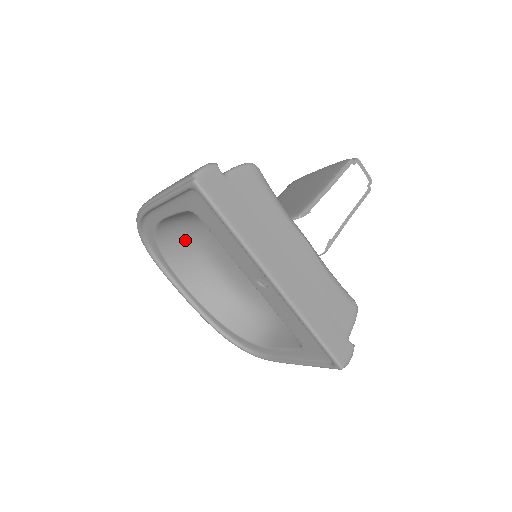
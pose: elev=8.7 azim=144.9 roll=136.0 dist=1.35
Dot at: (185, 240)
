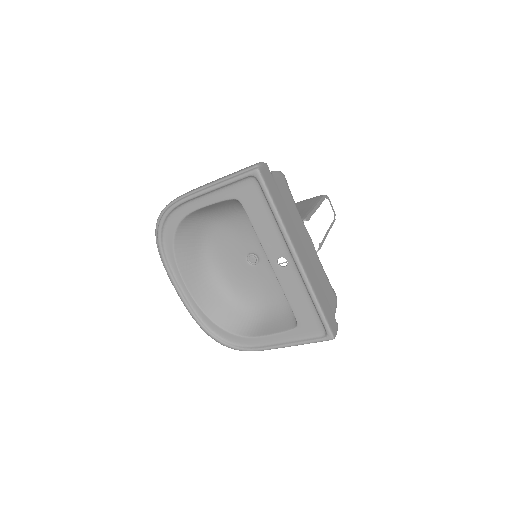
Dot at: (196, 238)
